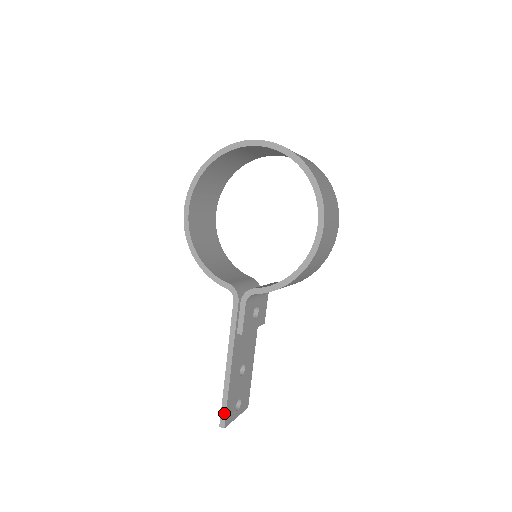
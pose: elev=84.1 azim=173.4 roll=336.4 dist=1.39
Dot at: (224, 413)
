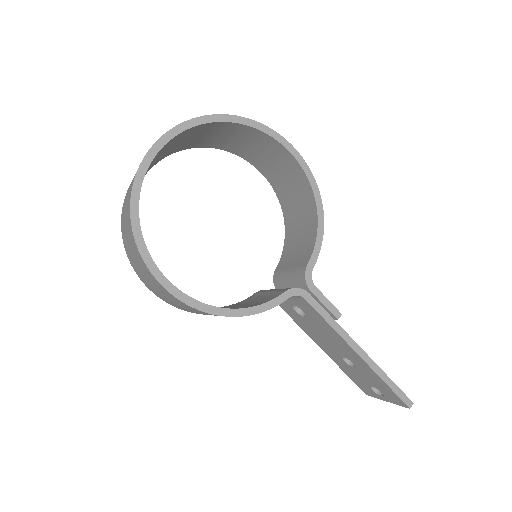
Dot at: (401, 393)
